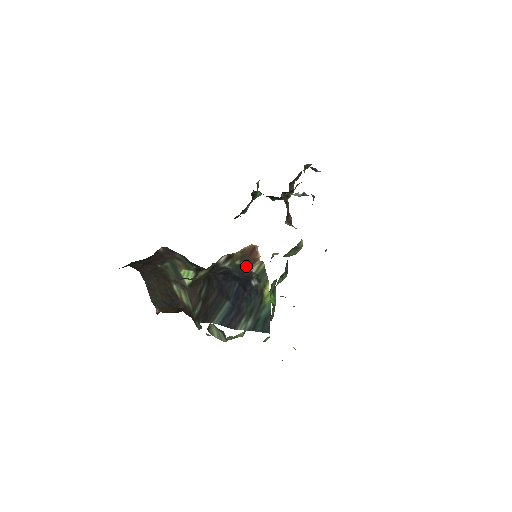
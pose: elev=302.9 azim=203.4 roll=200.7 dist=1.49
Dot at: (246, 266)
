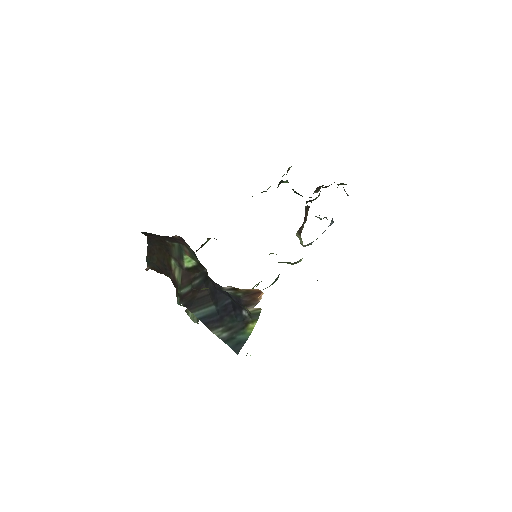
Dot at: (245, 299)
